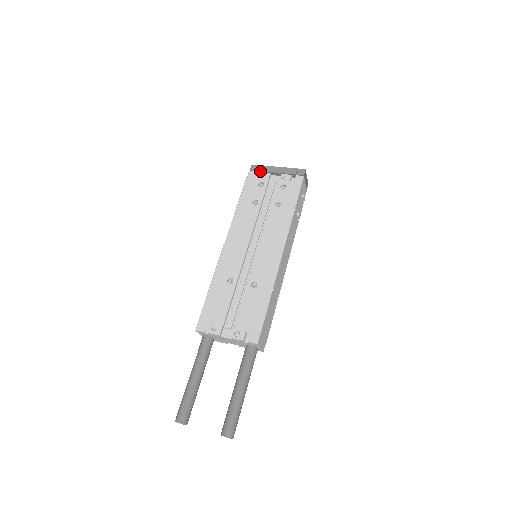
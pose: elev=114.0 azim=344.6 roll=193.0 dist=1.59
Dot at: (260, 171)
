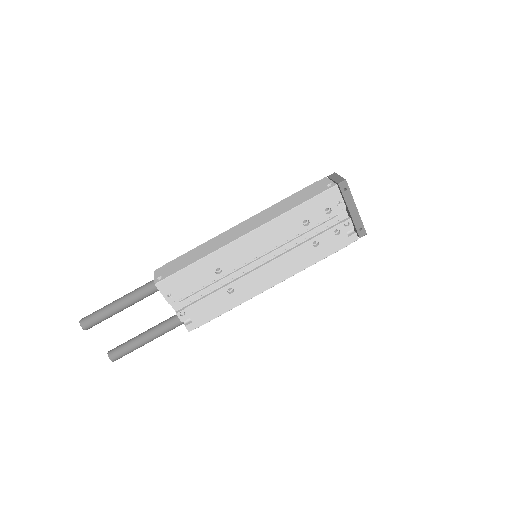
Dot at: (343, 195)
